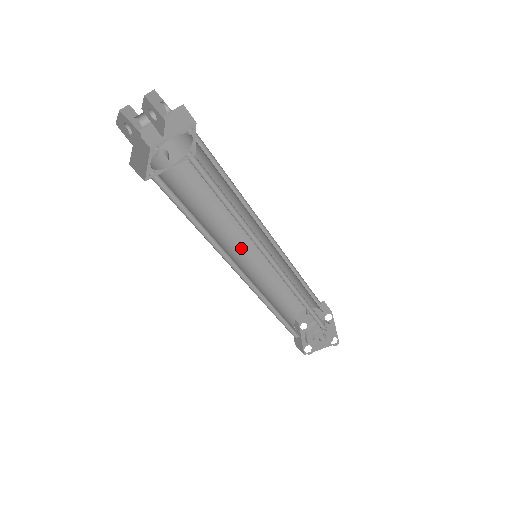
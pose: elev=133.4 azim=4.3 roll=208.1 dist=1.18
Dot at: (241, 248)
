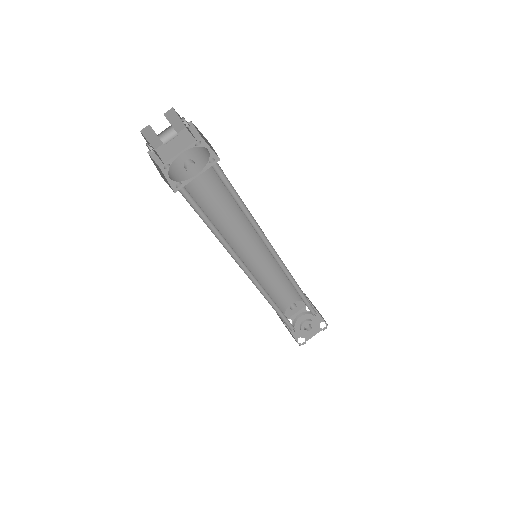
Dot at: (238, 253)
